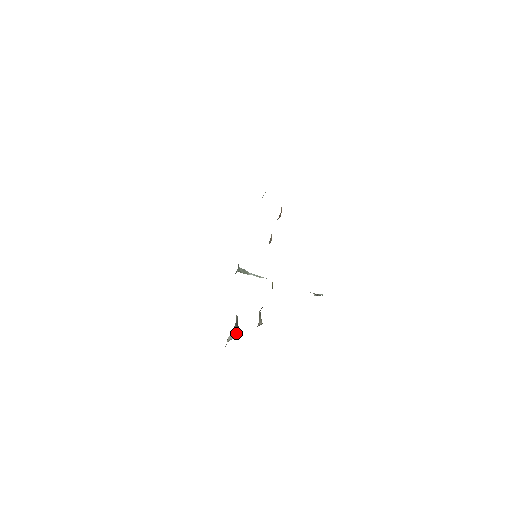
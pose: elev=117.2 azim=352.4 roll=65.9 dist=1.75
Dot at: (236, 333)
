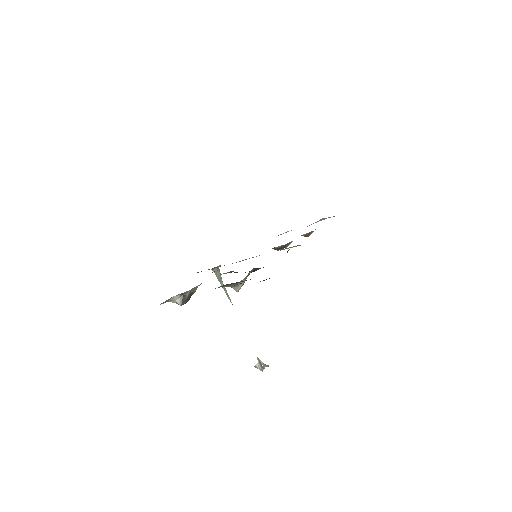
Dot at: (185, 300)
